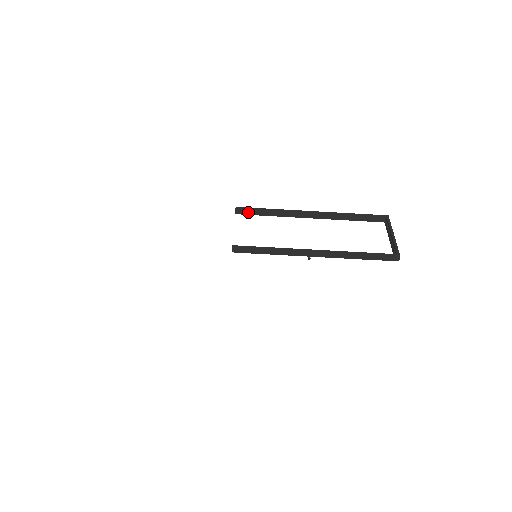
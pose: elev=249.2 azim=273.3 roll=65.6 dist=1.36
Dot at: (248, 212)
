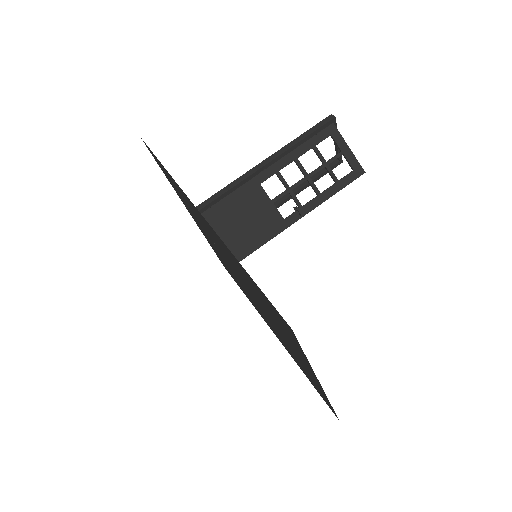
Dot at: occluded
